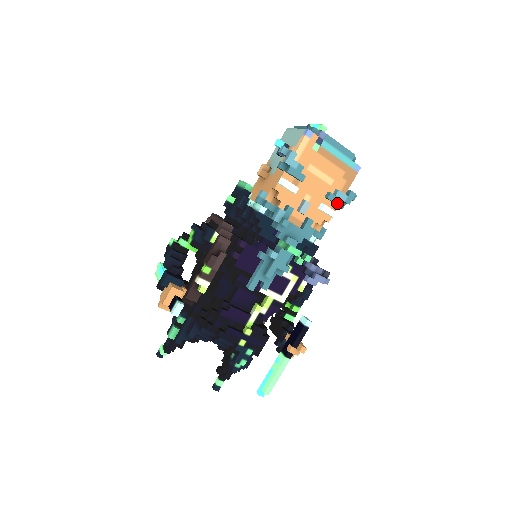
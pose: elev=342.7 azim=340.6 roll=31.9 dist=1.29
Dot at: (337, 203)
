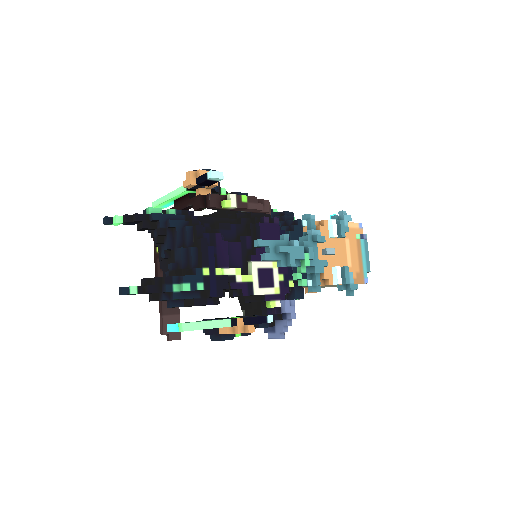
Dot at: (346, 278)
